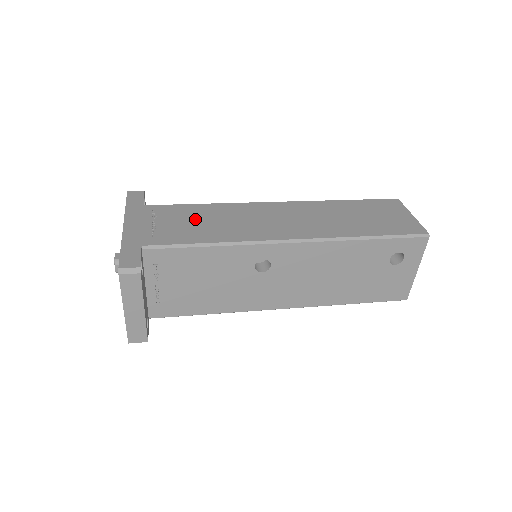
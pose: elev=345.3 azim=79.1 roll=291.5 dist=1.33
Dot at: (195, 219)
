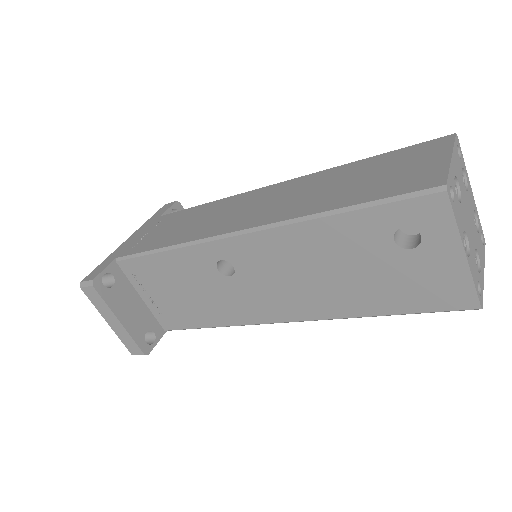
Dot at: (180, 223)
